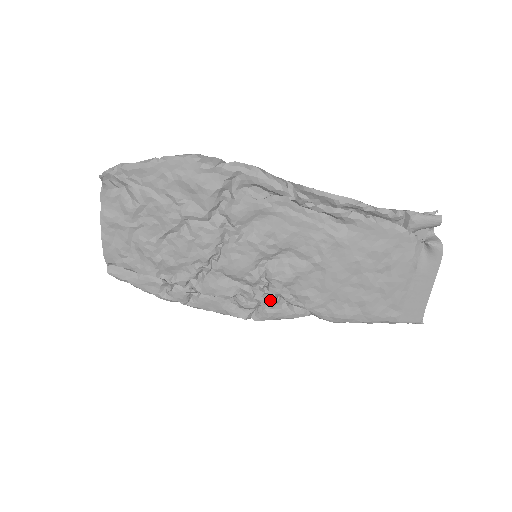
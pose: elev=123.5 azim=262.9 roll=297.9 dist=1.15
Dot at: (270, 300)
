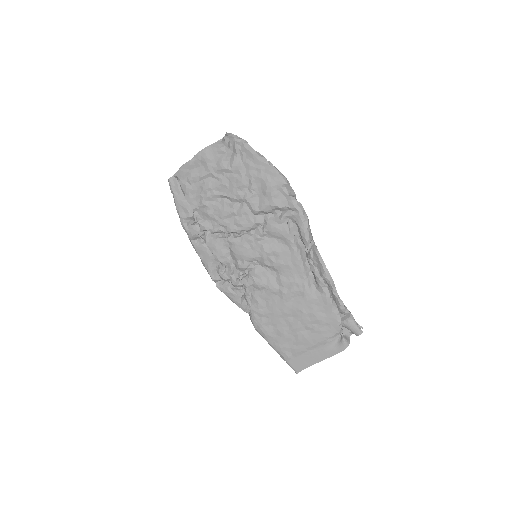
Dot at: (237, 284)
